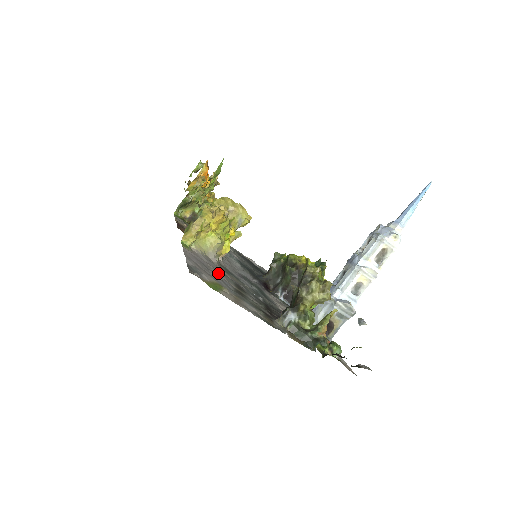
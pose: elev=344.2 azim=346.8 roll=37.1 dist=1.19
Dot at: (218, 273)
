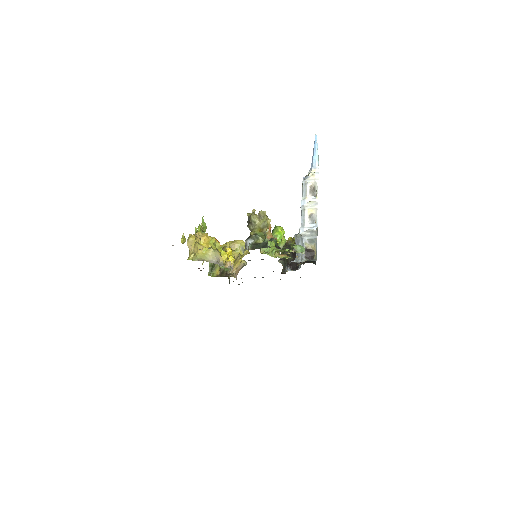
Dot at: occluded
